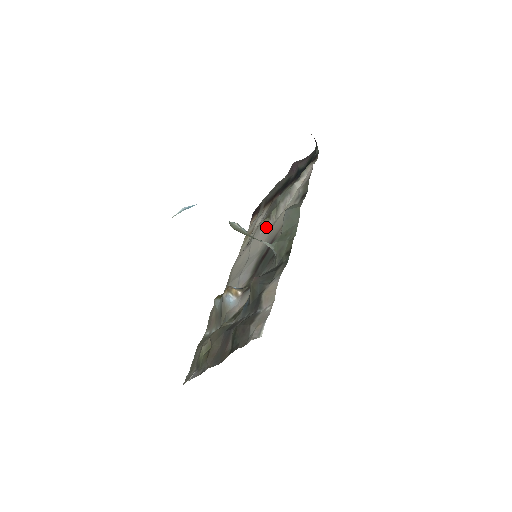
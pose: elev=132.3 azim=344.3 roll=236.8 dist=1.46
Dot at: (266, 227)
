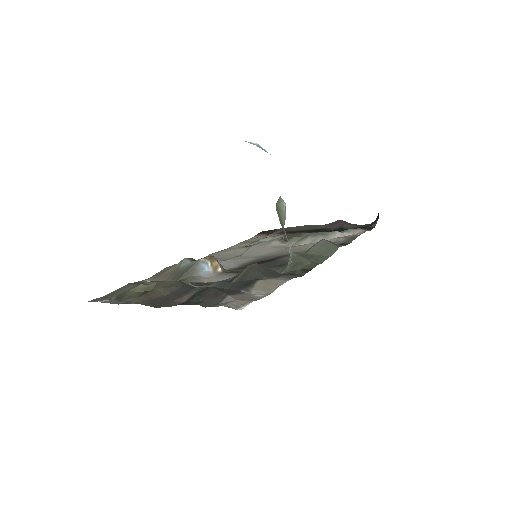
Dot at: (279, 245)
